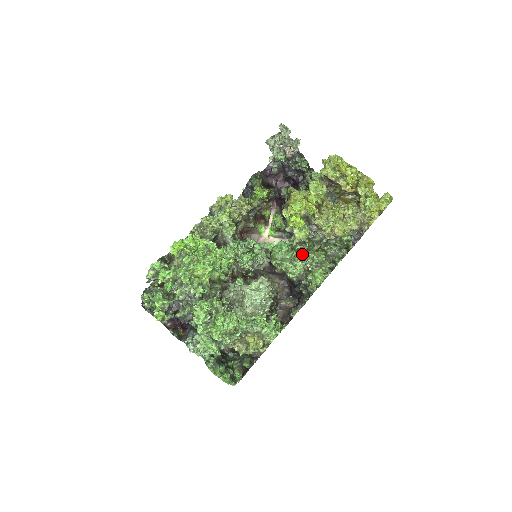
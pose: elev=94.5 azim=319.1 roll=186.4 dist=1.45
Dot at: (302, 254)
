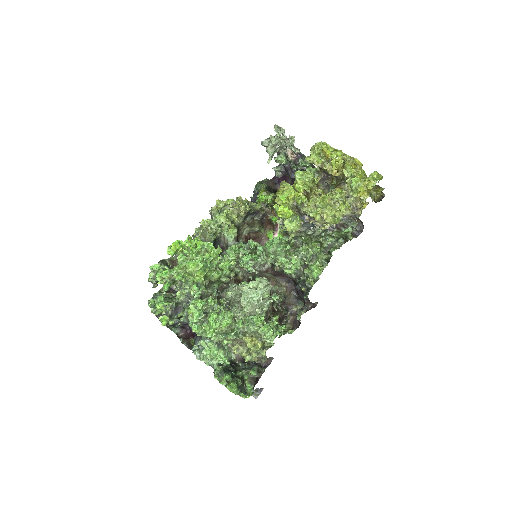
Dot at: (297, 248)
